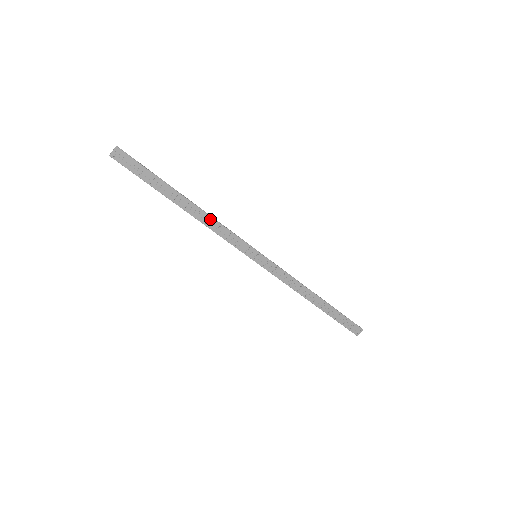
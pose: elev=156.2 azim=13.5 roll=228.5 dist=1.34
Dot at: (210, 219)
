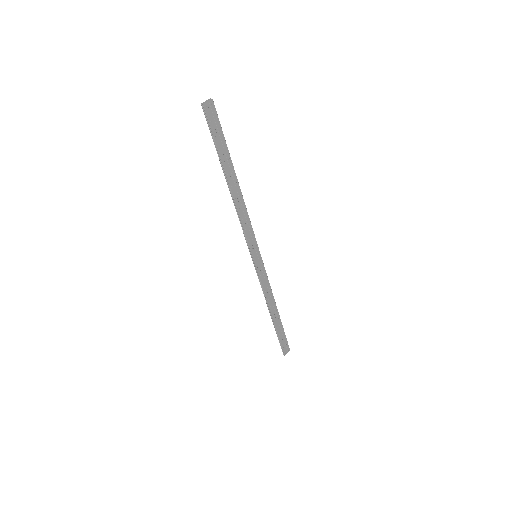
Dot at: (243, 206)
